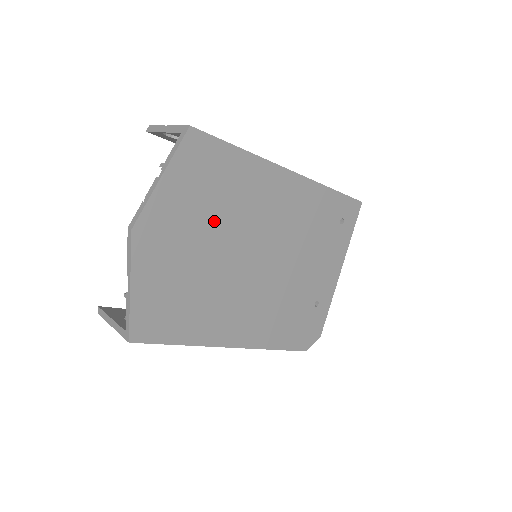
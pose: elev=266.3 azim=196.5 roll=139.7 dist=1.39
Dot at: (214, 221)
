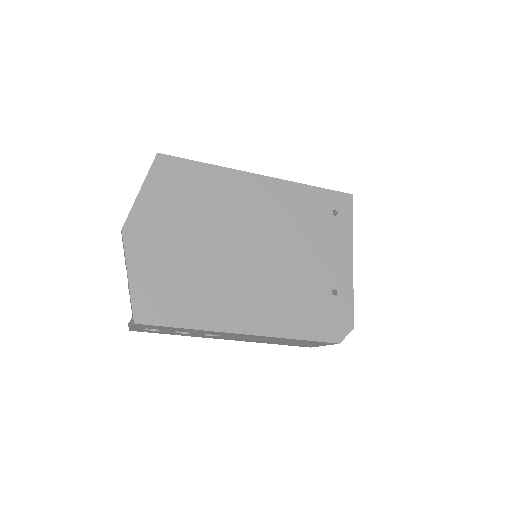
Dot at: (195, 220)
